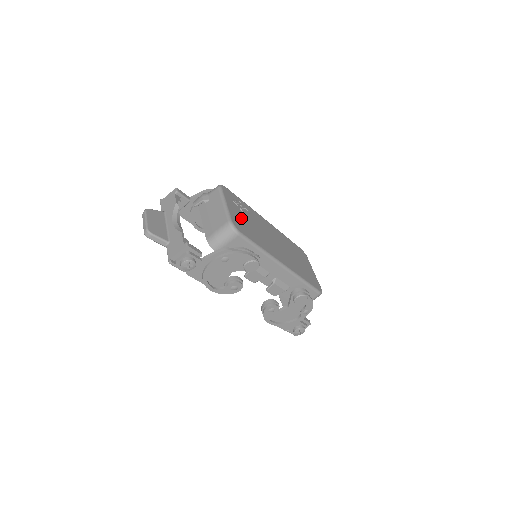
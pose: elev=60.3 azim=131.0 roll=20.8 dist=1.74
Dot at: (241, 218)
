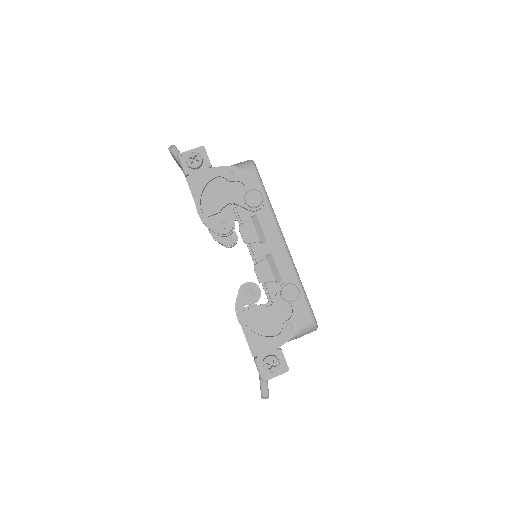
Dot at: occluded
